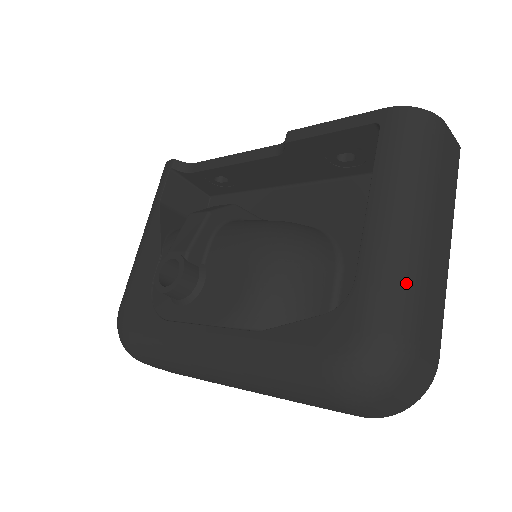
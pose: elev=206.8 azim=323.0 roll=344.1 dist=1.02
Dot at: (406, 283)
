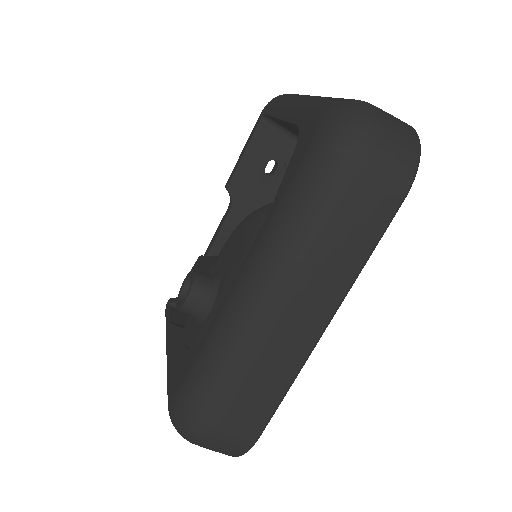
Dot at: (327, 99)
